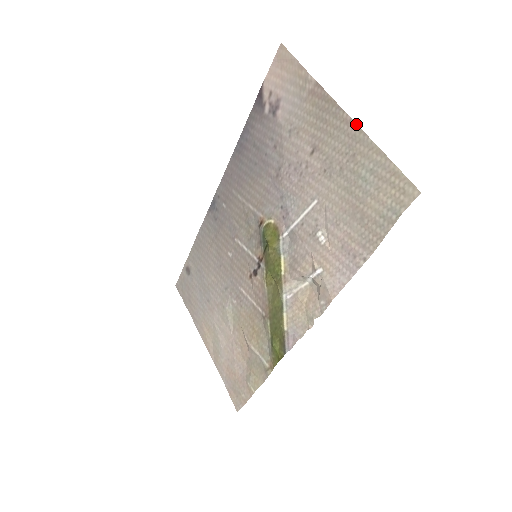
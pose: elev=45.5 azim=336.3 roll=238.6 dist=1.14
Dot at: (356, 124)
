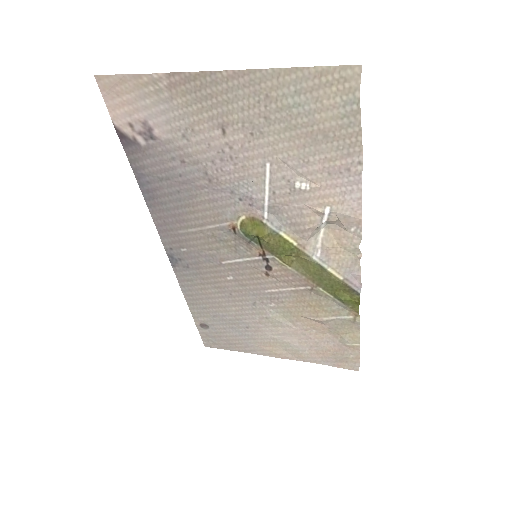
Dot at: (243, 70)
